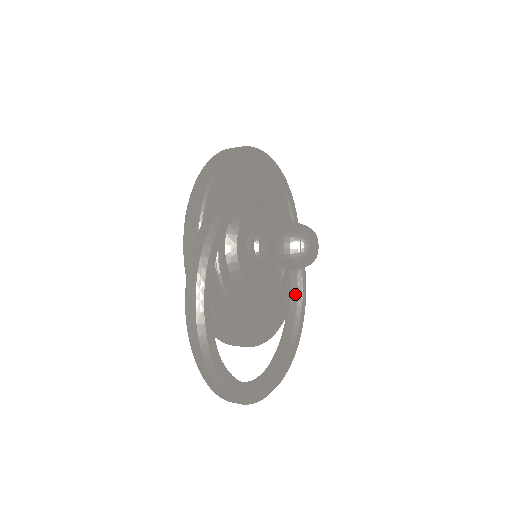
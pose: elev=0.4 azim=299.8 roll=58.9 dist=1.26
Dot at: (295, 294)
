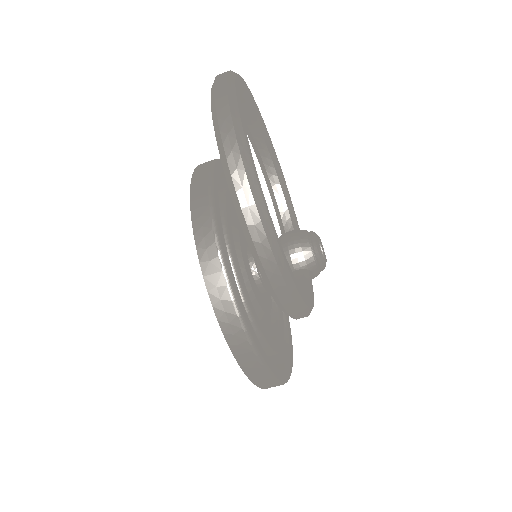
Dot at: (301, 286)
